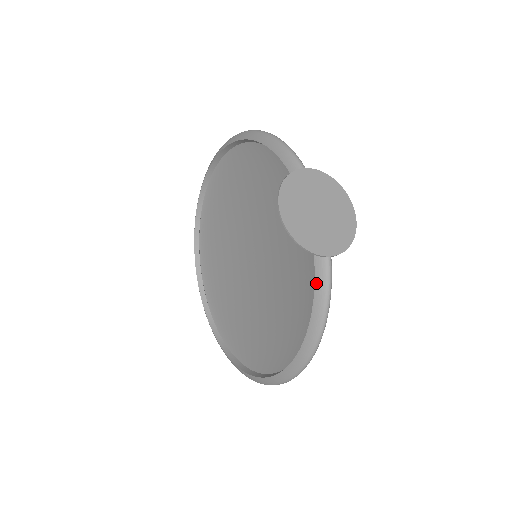
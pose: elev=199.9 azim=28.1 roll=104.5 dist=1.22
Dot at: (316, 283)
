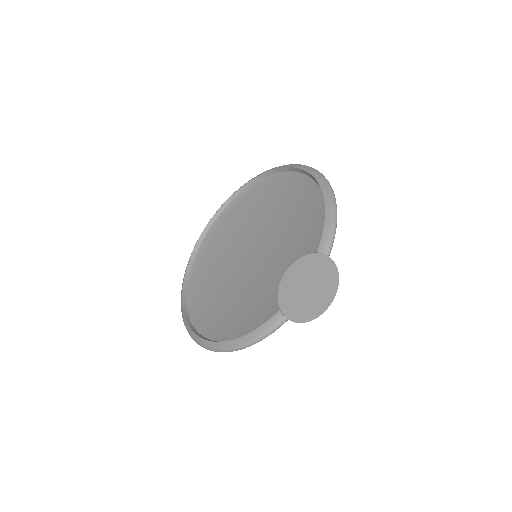
Dot at: (267, 323)
